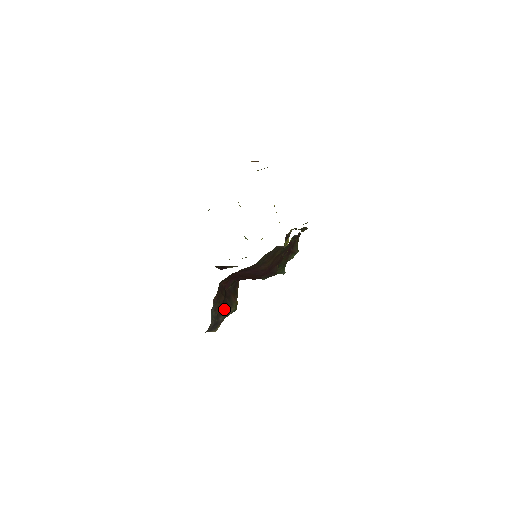
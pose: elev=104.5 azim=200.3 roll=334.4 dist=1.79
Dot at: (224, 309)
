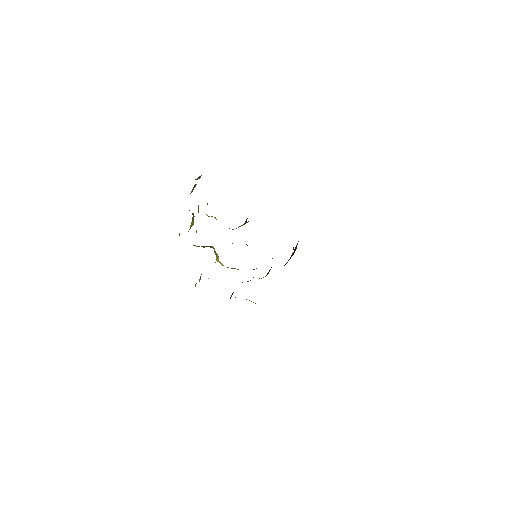
Dot at: occluded
